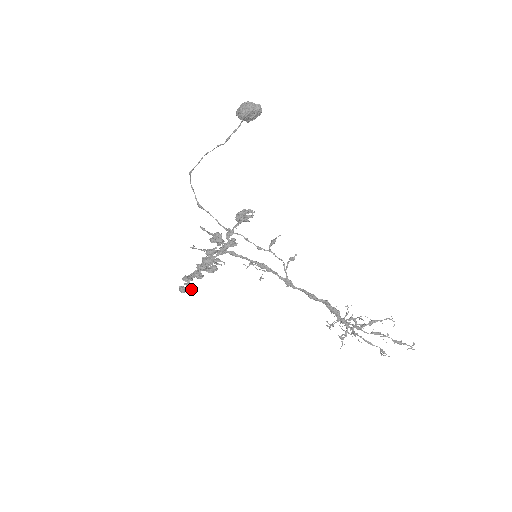
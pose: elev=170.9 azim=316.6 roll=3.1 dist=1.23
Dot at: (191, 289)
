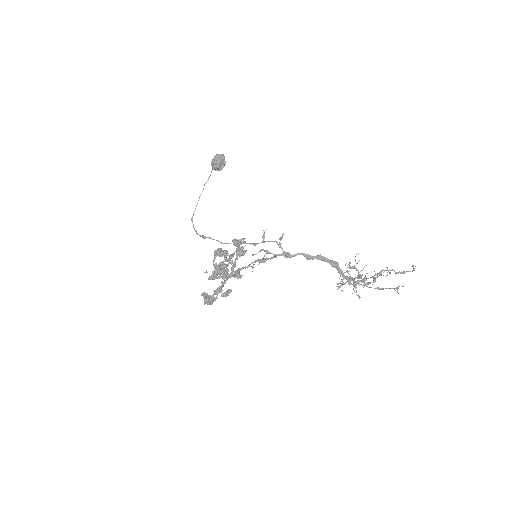
Dot at: (212, 299)
